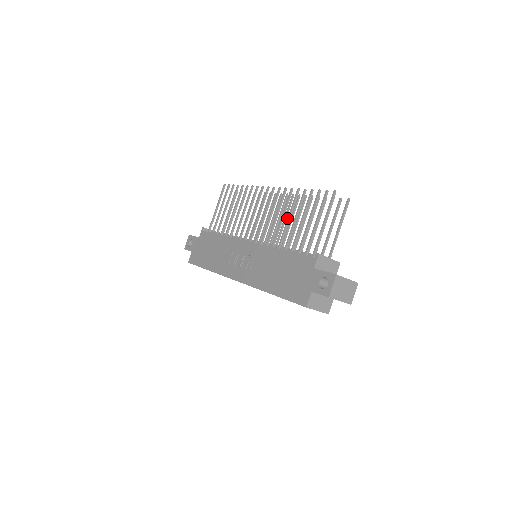
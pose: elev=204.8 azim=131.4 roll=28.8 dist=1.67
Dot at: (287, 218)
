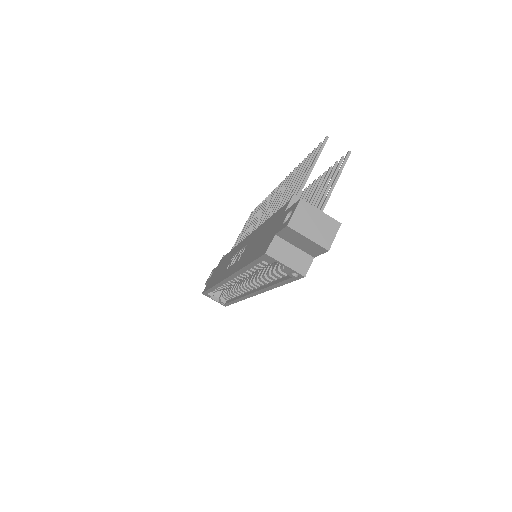
Dot at: occluded
